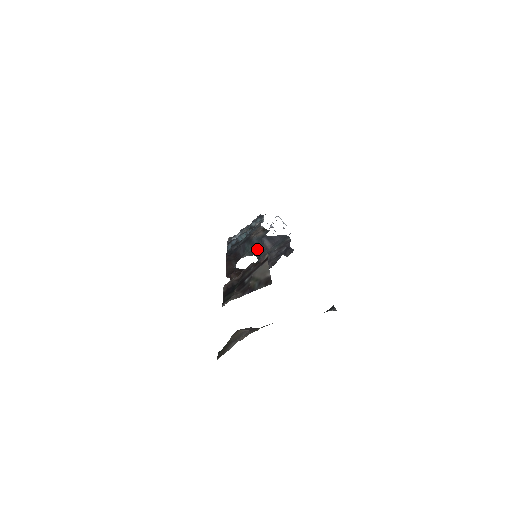
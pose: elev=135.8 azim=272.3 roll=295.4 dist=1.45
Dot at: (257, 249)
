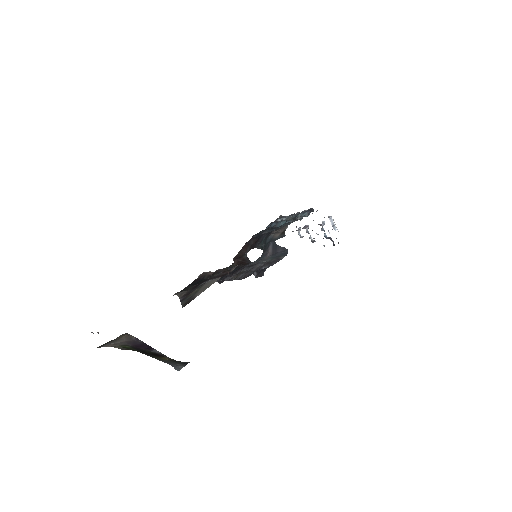
Dot at: (264, 249)
